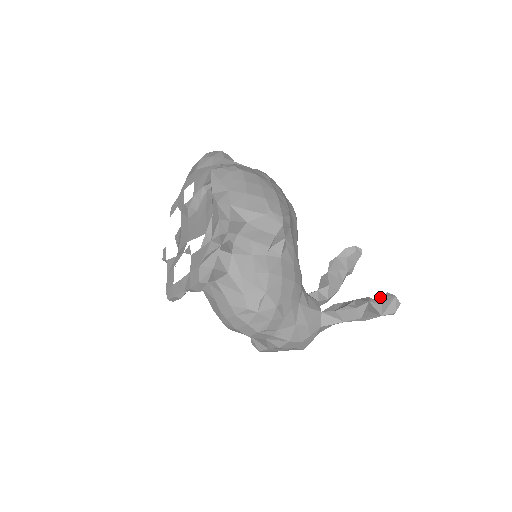
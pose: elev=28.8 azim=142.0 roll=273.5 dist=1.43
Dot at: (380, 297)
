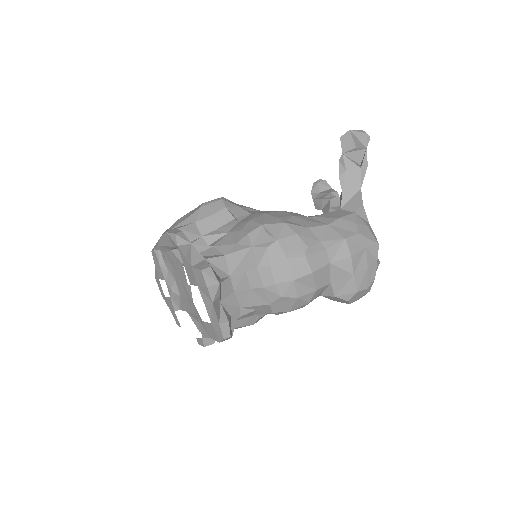
Dot at: (341, 142)
